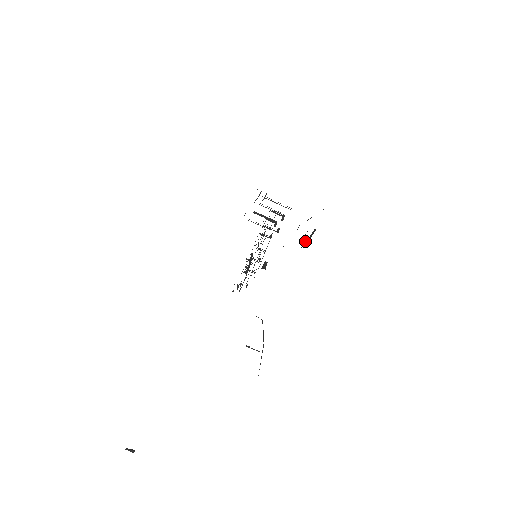
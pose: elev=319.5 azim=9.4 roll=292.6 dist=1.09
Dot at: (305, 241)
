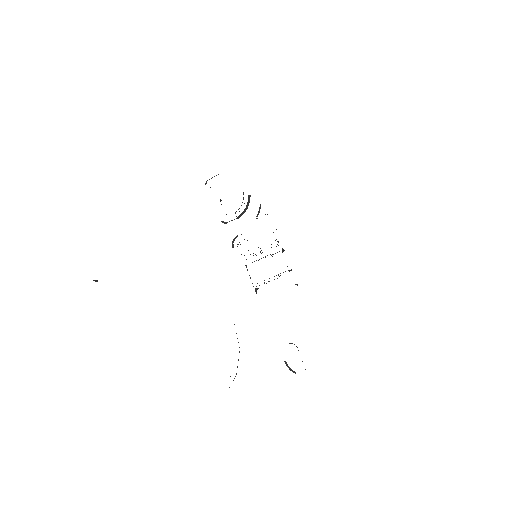
Dot at: (288, 366)
